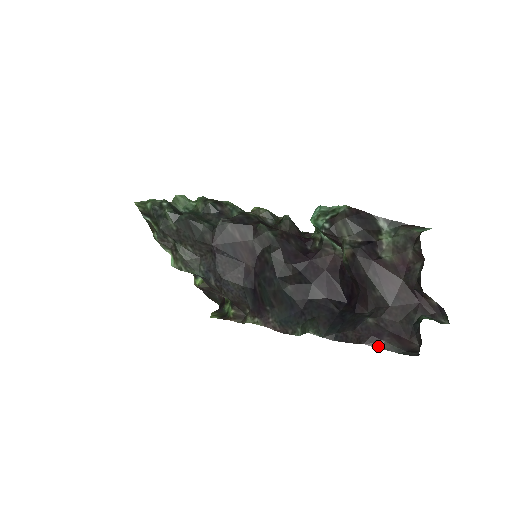
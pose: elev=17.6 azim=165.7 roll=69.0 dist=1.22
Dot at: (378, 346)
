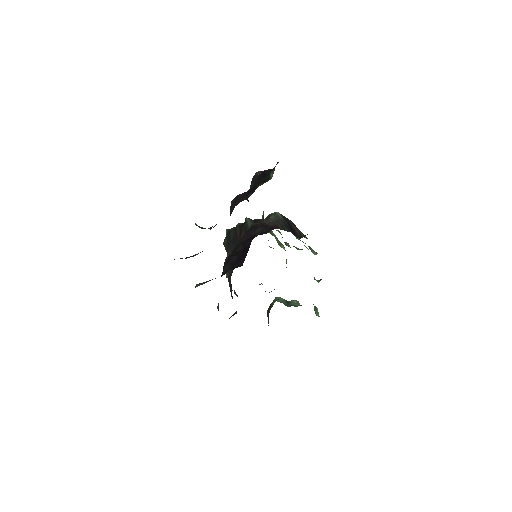
Dot at: occluded
